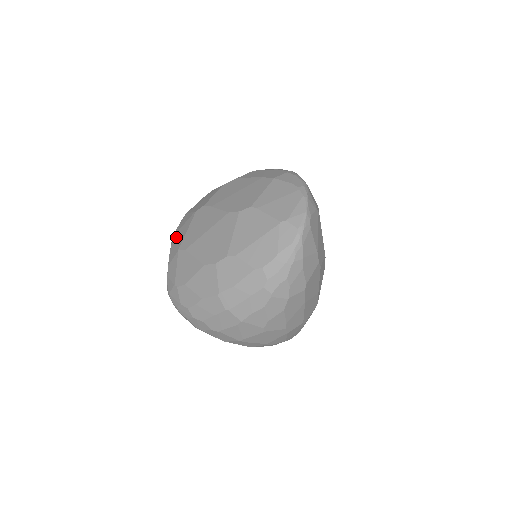
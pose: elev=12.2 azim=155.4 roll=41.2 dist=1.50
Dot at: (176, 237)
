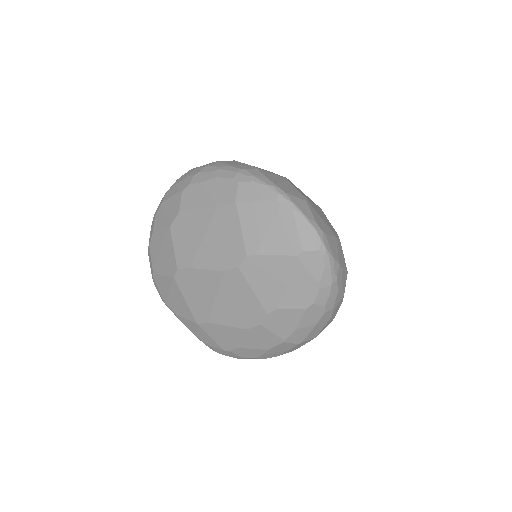
Dot at: (174, 307)
